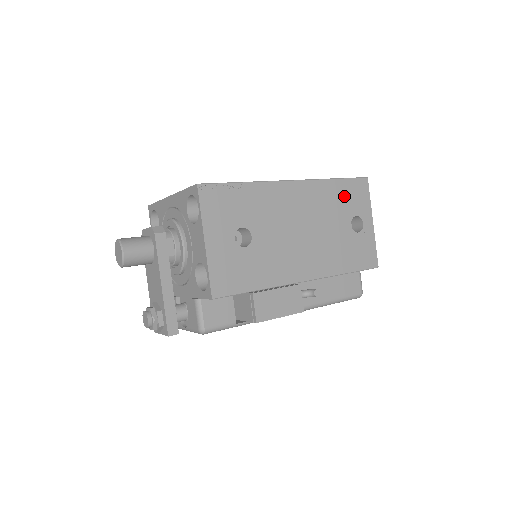
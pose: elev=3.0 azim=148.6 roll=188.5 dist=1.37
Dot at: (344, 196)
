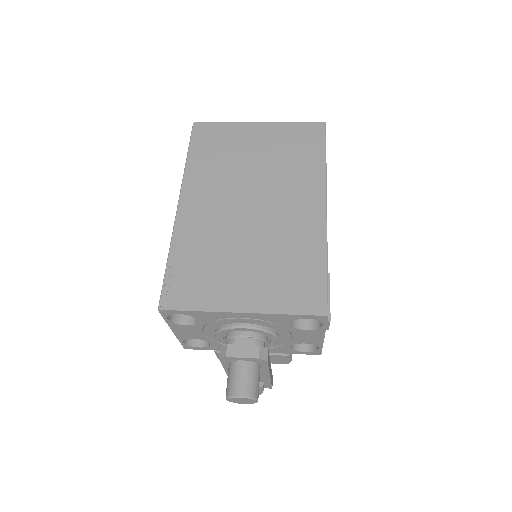
Dot at: occluded
